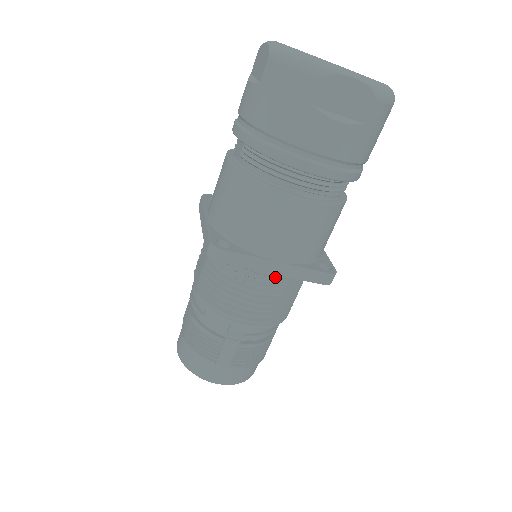
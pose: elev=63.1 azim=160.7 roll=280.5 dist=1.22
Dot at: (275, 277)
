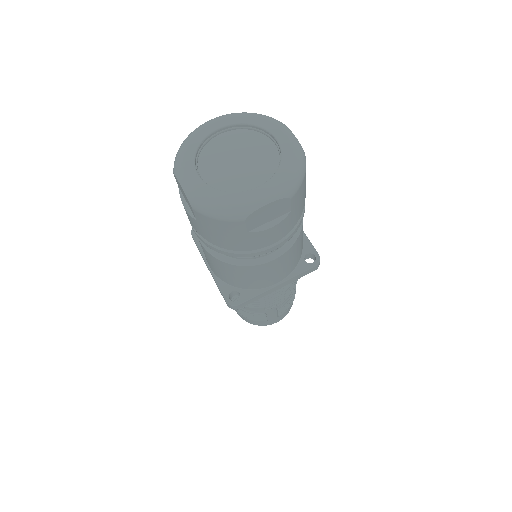
Dot at: occluded
